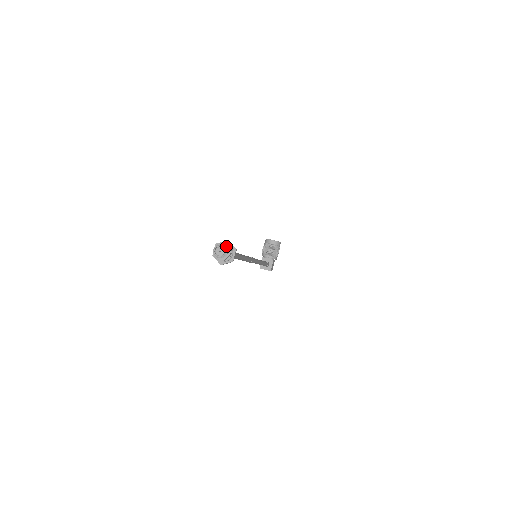
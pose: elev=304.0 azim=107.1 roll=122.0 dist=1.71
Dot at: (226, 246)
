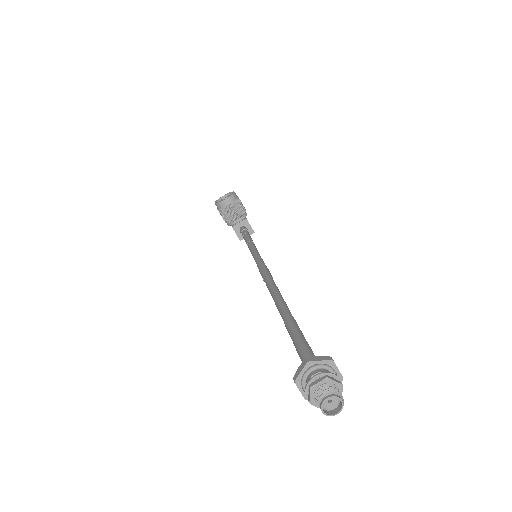
Dot at: (326, 381)
